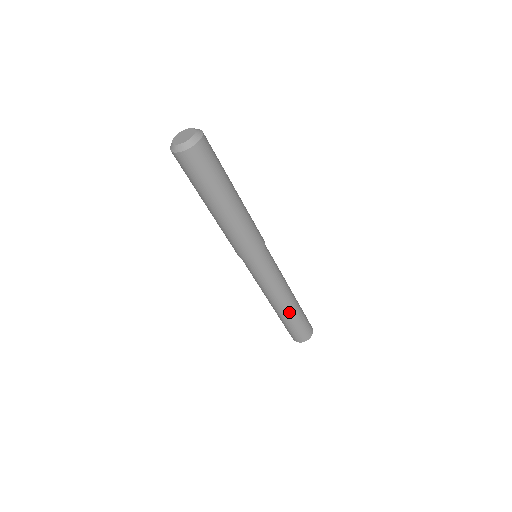
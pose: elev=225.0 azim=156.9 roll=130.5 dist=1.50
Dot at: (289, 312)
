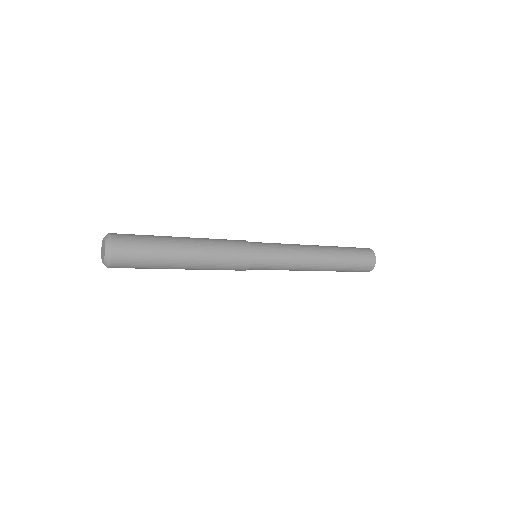
Dot at: (331, 263)
